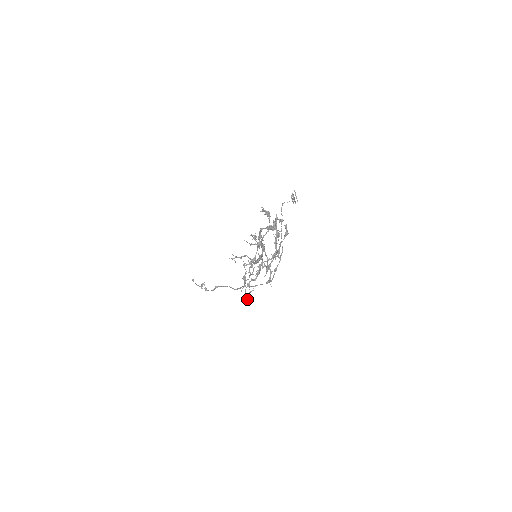
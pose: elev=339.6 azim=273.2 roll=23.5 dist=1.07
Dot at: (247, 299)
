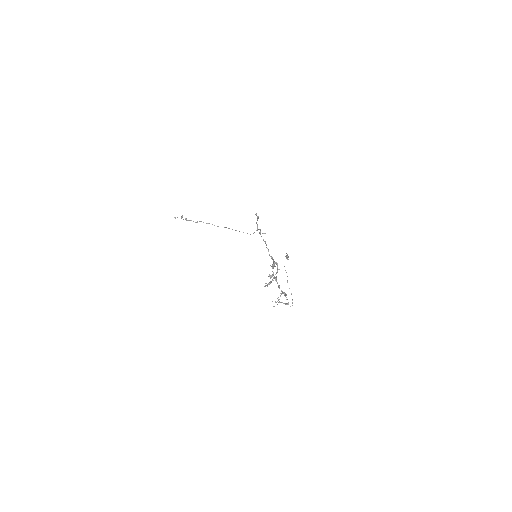
Dot at: (264, 286)
